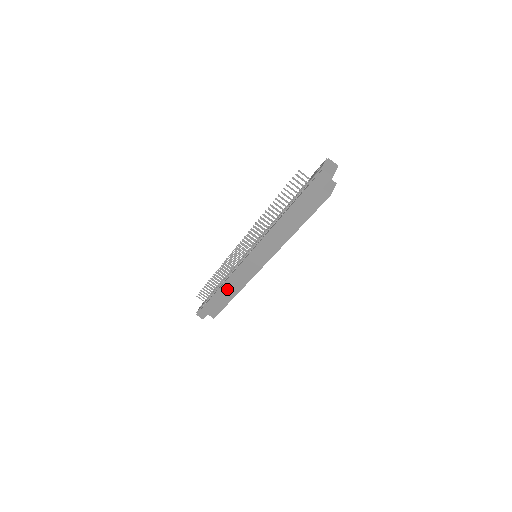
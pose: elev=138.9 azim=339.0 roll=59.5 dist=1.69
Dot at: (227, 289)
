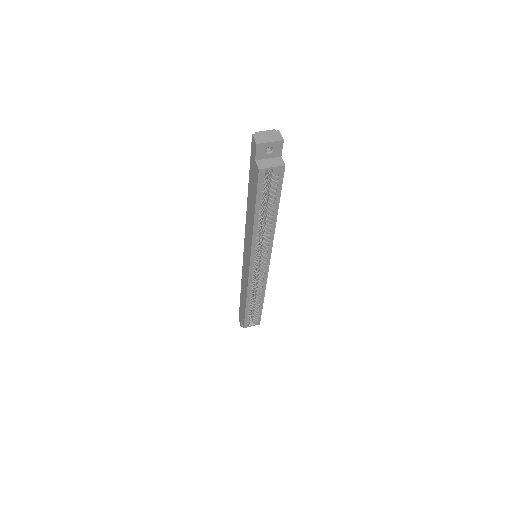
Dot at: (243, 291)
